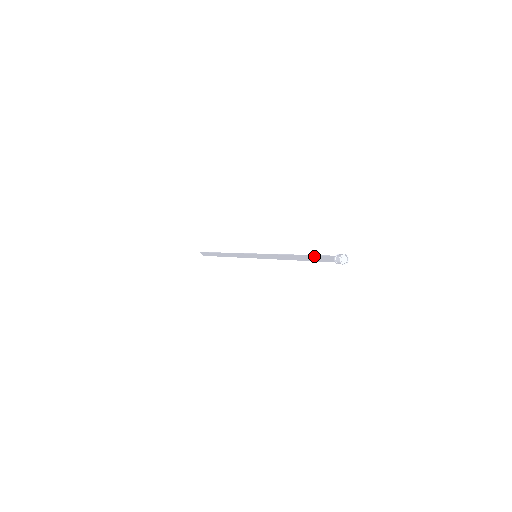
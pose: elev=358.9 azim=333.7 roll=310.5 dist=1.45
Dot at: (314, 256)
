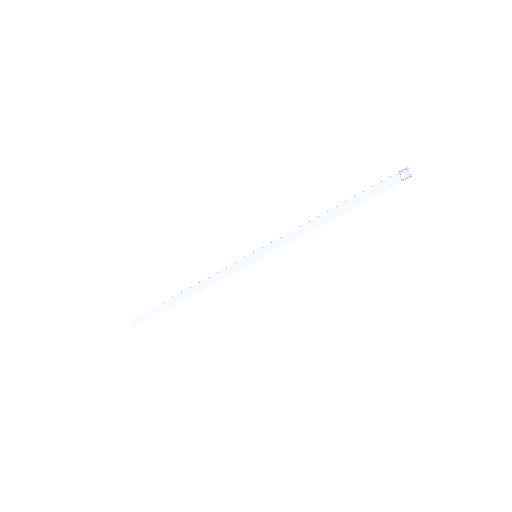
Dot at: (365, 192)
